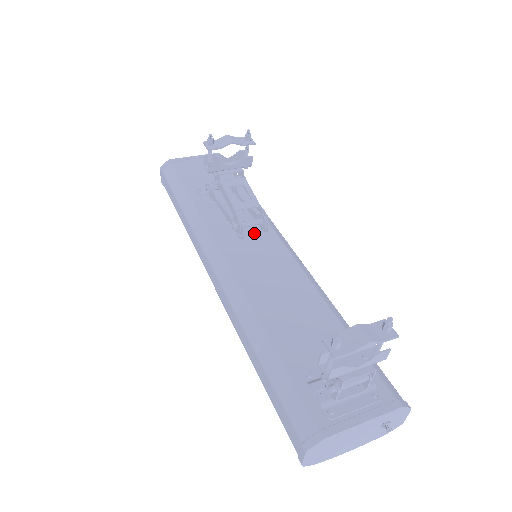
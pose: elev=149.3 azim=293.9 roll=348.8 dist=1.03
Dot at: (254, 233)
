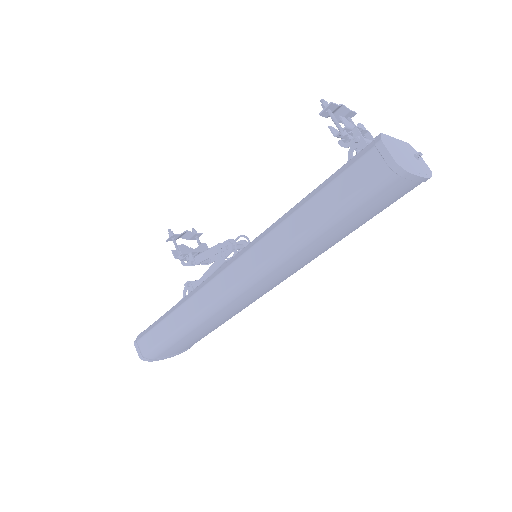
Dot at: occluded
